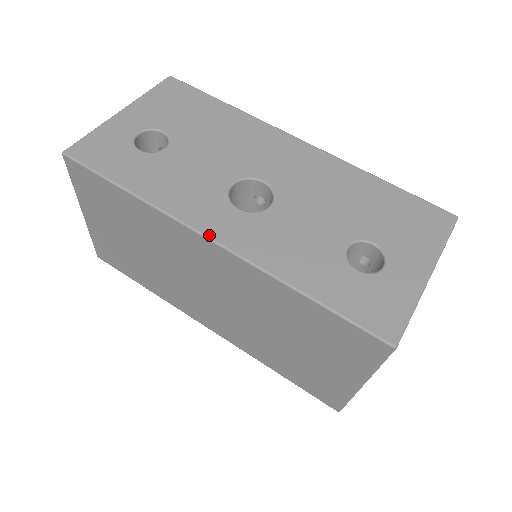
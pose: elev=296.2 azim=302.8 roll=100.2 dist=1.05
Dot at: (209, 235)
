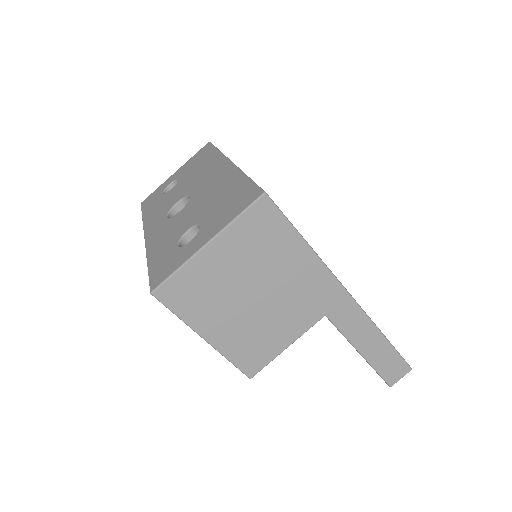
Dot at: (145, 235)
